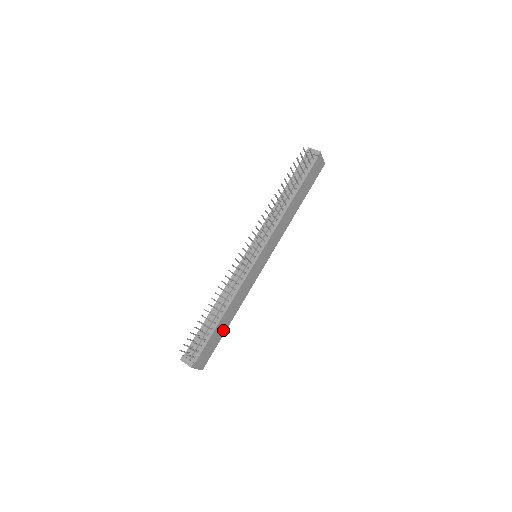
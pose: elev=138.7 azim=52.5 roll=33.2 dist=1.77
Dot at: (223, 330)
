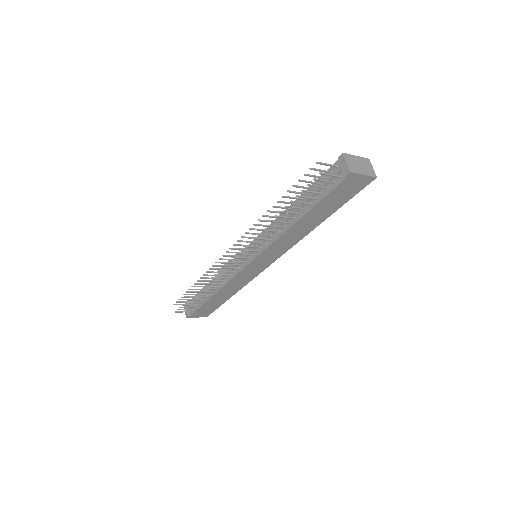
Dot at: (222, 300)
